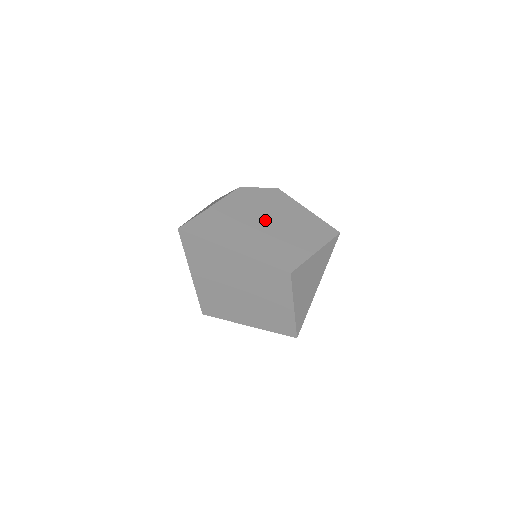
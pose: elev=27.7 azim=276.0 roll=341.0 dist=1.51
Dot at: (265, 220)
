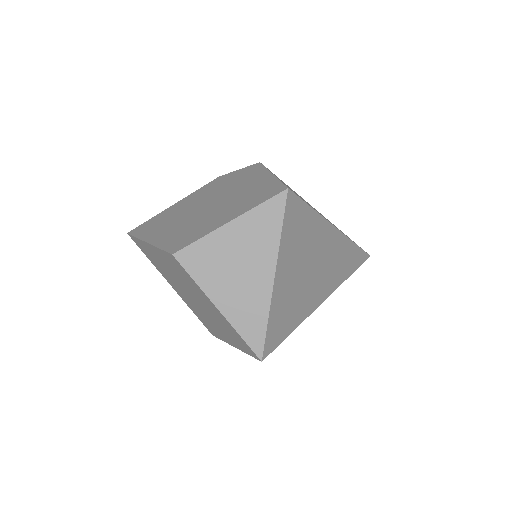
Dot at: (208, 202)
